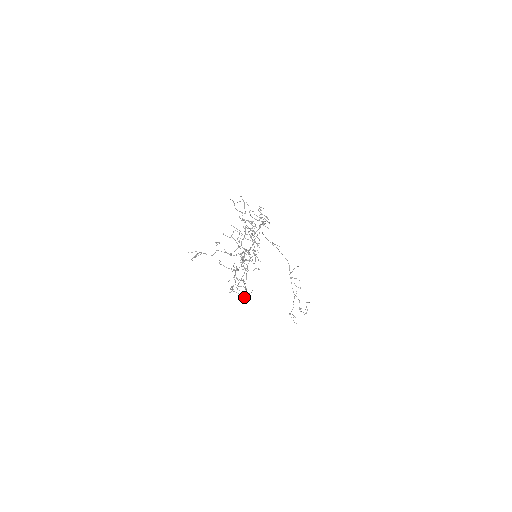
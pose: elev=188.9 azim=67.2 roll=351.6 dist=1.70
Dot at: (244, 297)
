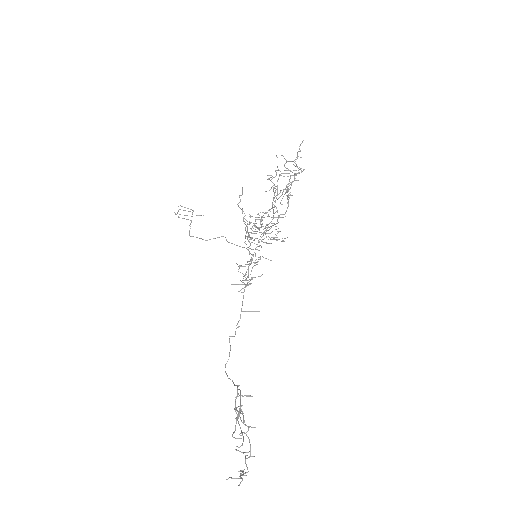
Dot at: (298, 170)
